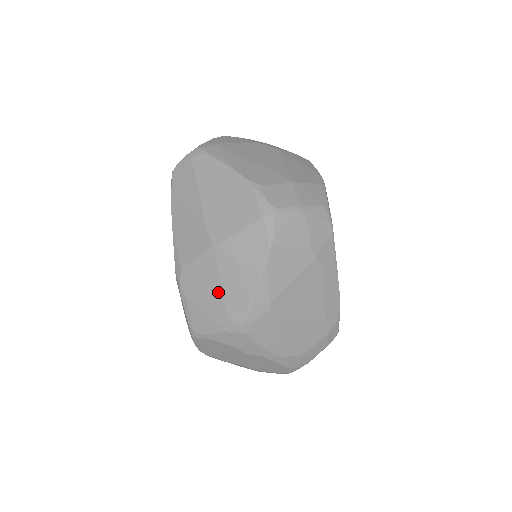
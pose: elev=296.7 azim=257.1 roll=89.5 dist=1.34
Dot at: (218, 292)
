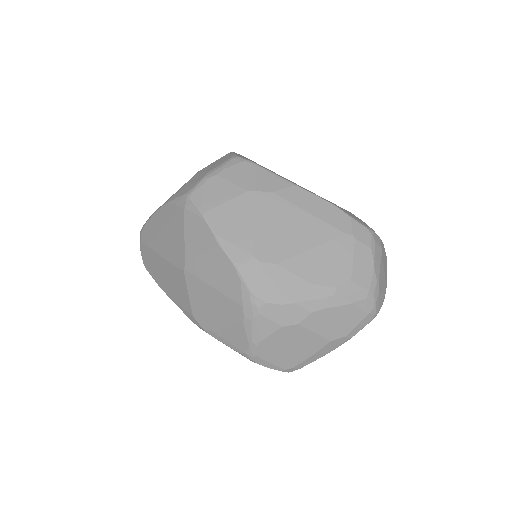
Dot at: (218, 297)
